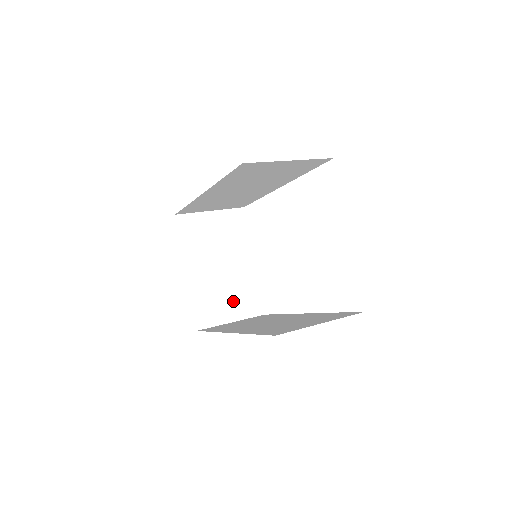
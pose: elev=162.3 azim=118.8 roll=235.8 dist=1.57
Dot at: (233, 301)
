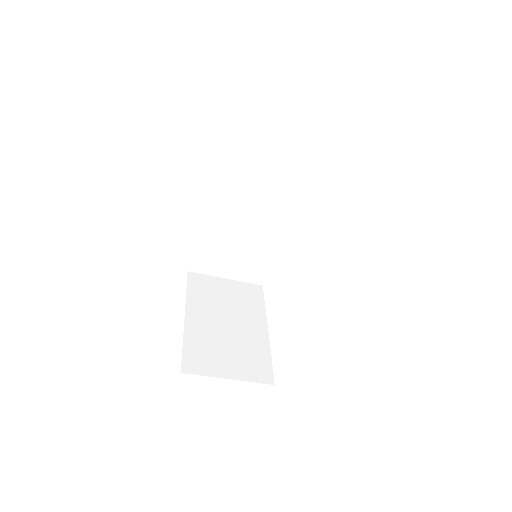
Dot at: (235, 358)
